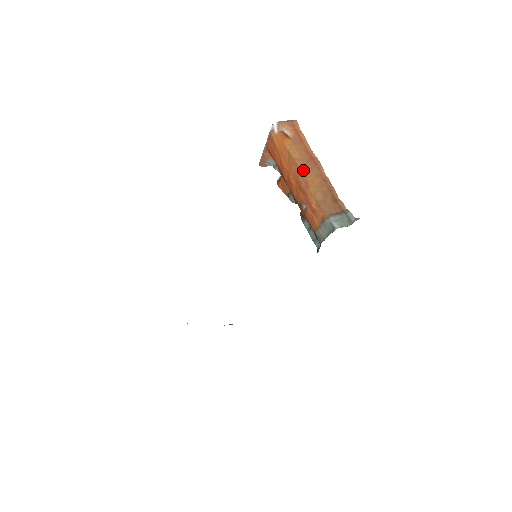
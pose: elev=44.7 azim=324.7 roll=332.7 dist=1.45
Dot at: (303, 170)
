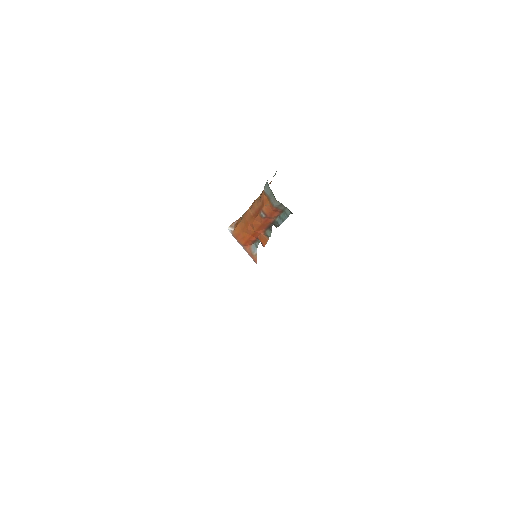
Dot at: (248, 210)
